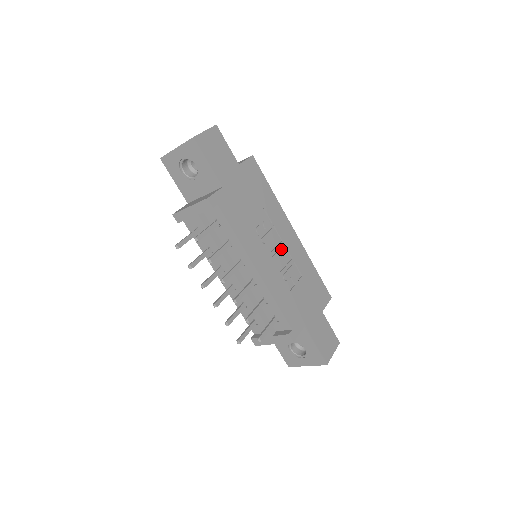
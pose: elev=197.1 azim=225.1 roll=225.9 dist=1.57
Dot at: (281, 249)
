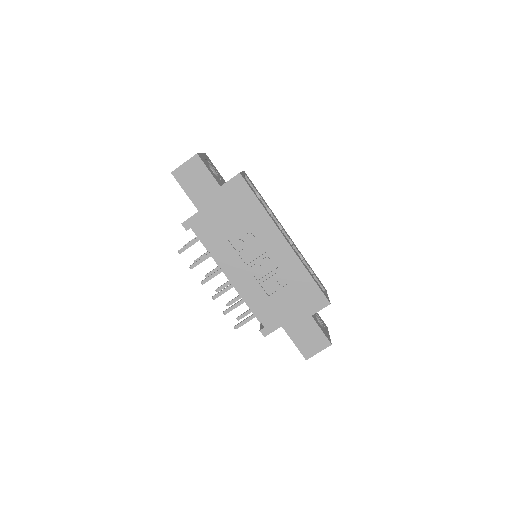
Dot at: (264, 259)
